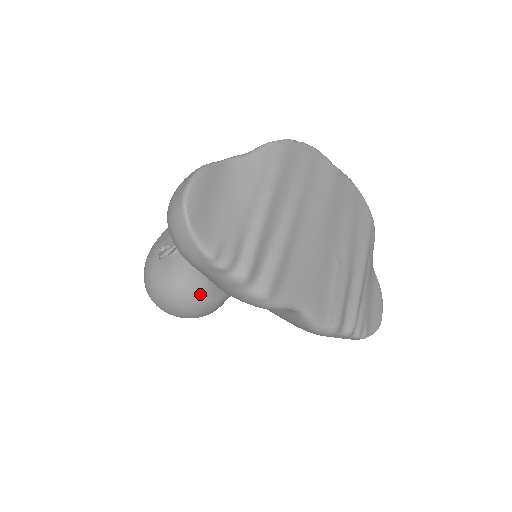
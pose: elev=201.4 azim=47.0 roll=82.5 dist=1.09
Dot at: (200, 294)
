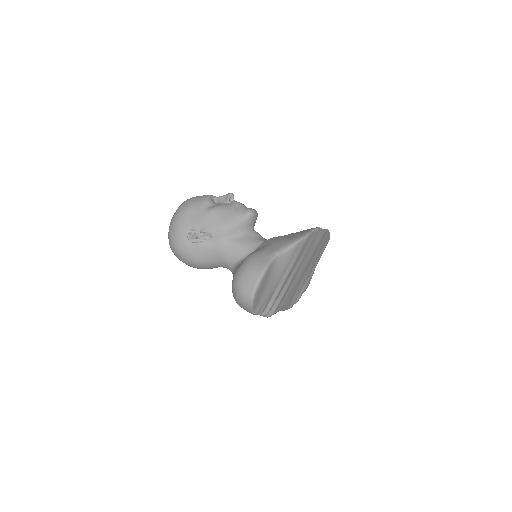
Dot at: (213, 267)
